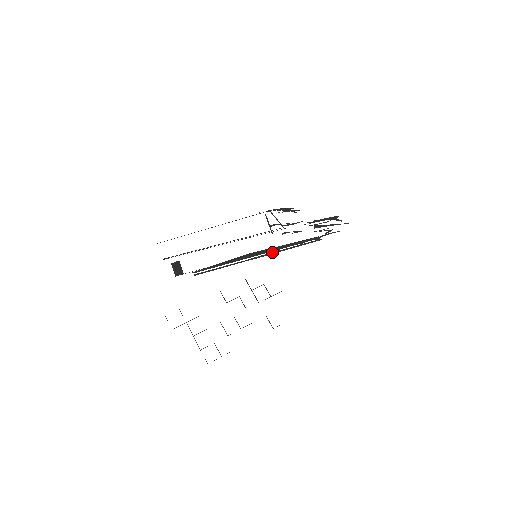
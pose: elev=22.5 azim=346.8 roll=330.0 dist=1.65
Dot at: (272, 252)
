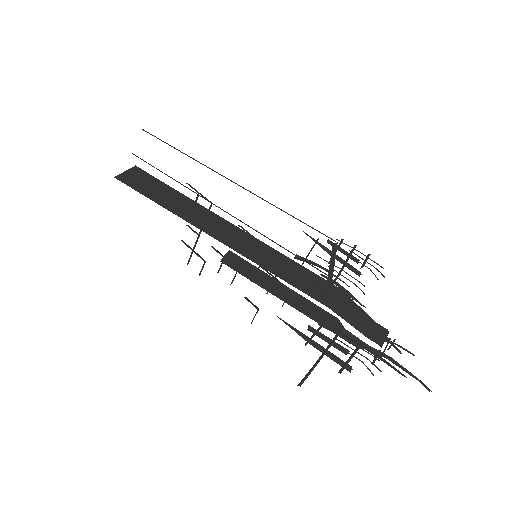
Dot at: (253, 279)
